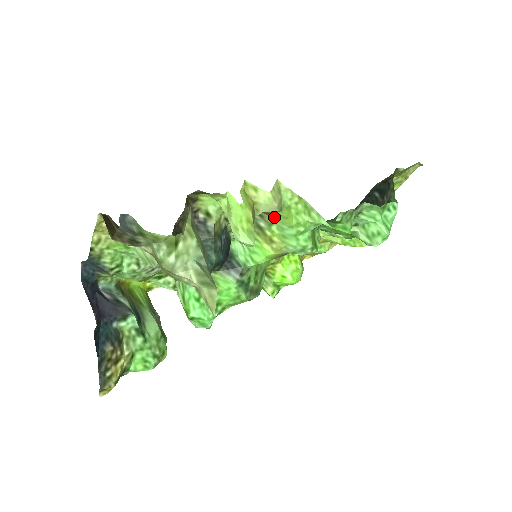
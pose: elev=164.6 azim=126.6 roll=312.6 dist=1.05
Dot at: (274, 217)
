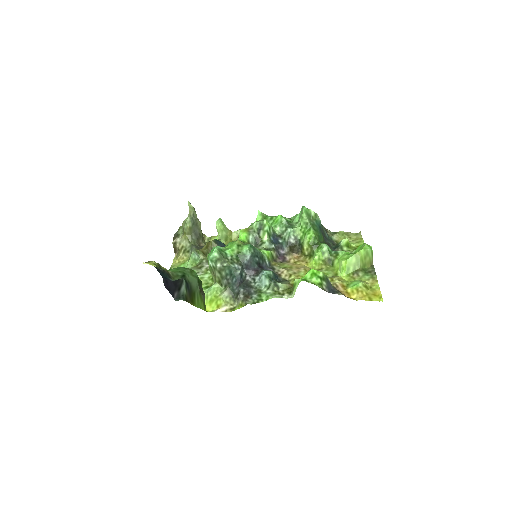
Dot at: occluded
